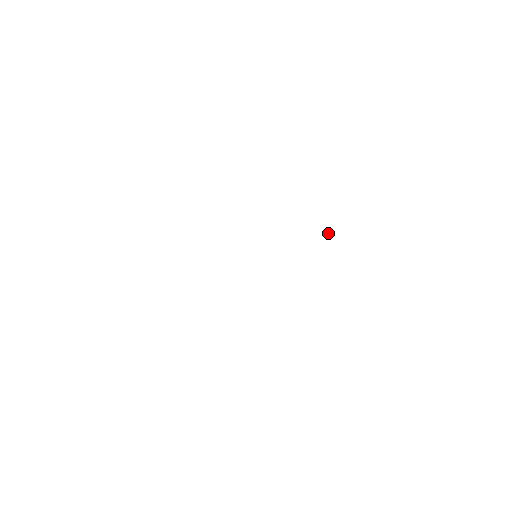
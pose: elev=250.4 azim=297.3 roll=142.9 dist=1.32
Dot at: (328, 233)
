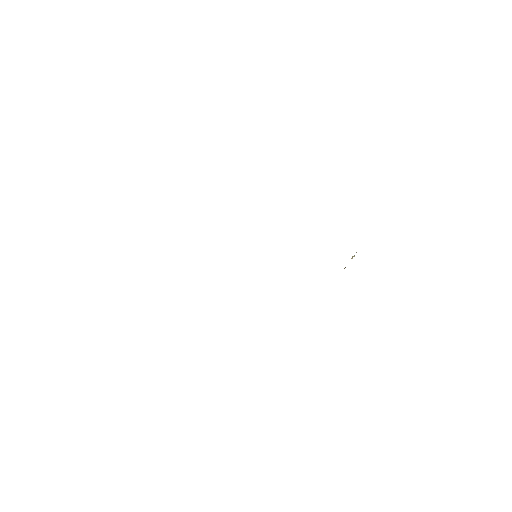
Dot at: occluded
